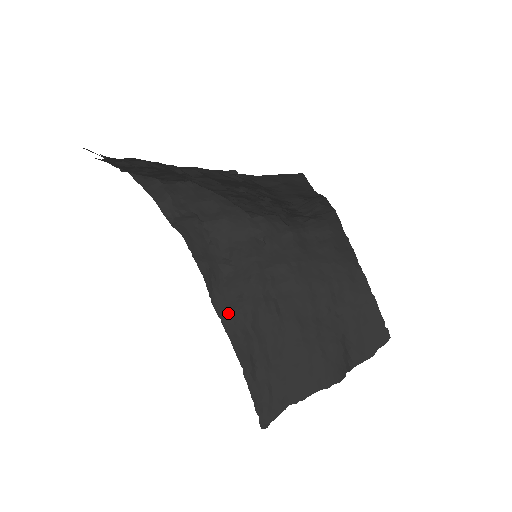
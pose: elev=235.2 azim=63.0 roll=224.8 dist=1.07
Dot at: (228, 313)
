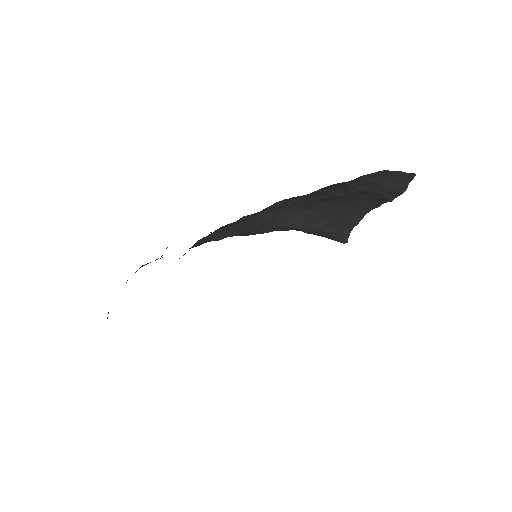
Dot at: (260, 231)
